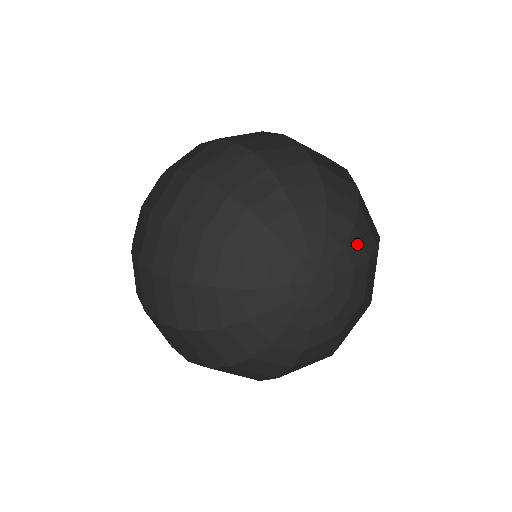
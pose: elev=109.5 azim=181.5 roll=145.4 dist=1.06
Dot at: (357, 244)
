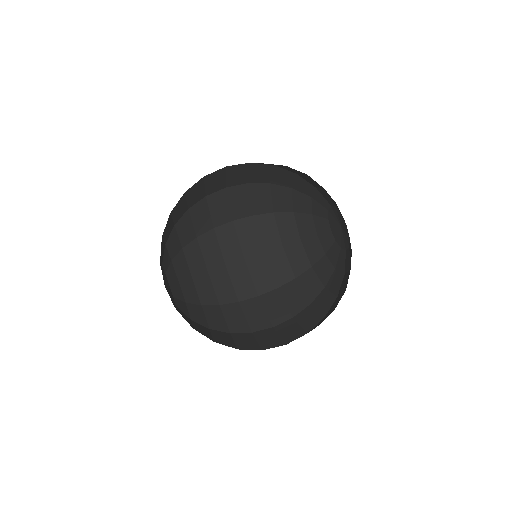
Dot at: occluded
